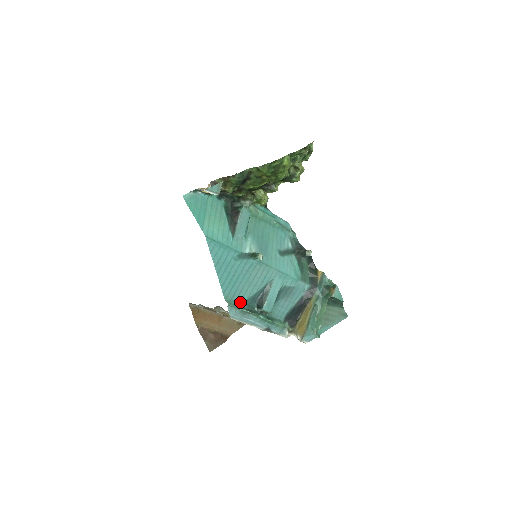
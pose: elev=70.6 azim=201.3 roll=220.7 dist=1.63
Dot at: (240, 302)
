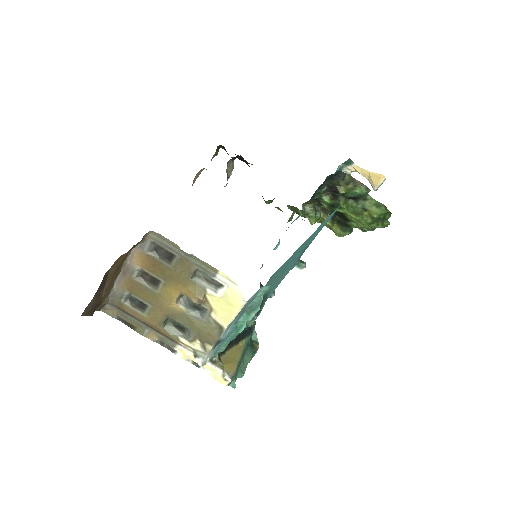
Dot at: occluded
